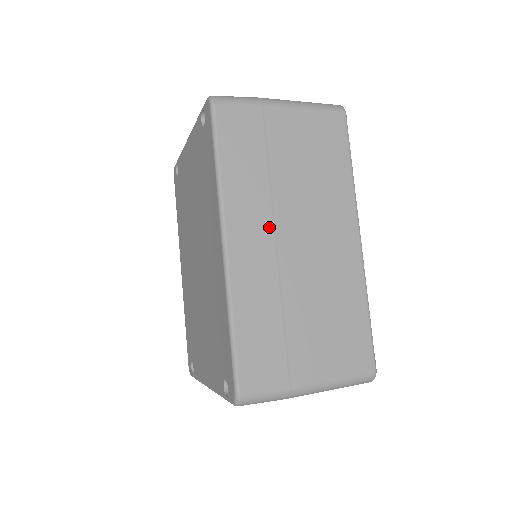
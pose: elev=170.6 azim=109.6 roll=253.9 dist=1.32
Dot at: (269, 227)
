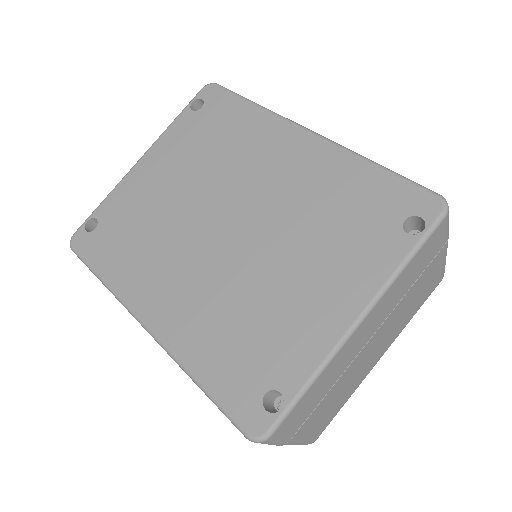
Dot at: occluded
